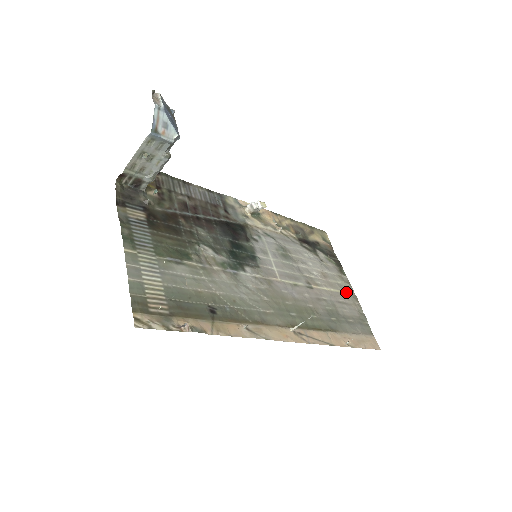
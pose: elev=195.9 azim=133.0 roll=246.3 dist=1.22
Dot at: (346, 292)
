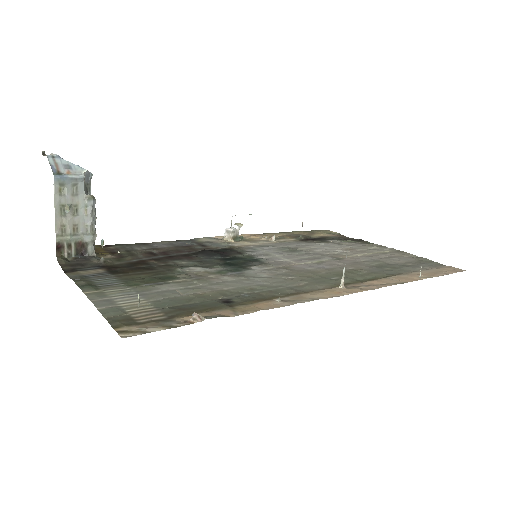
Dot at: (385, 251)
